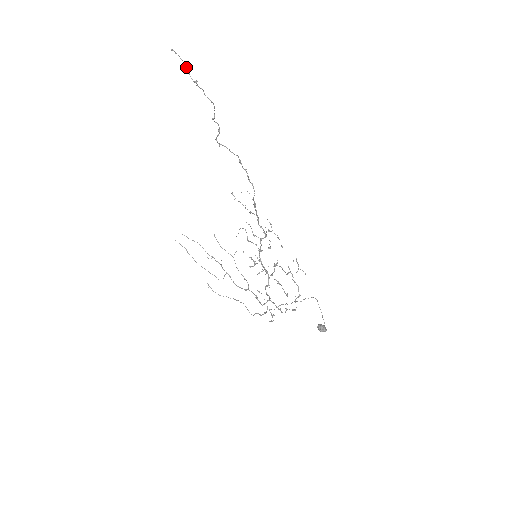
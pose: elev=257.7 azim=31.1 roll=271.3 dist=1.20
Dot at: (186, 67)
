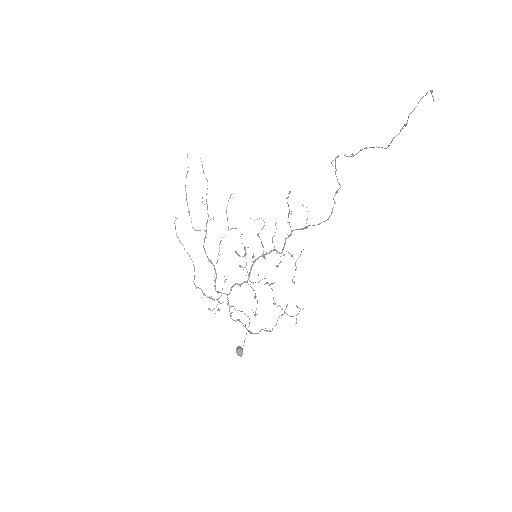
Dot at: (415, 107)
